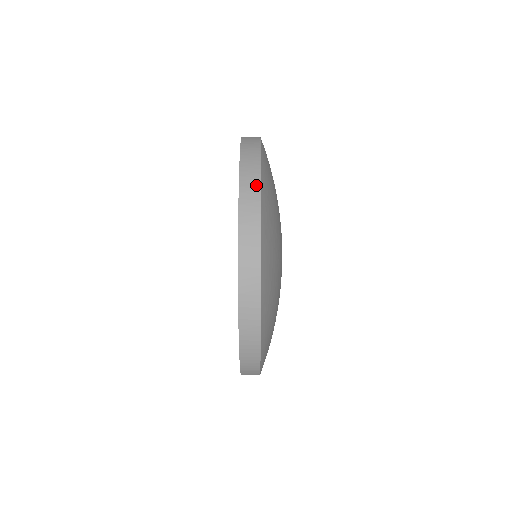
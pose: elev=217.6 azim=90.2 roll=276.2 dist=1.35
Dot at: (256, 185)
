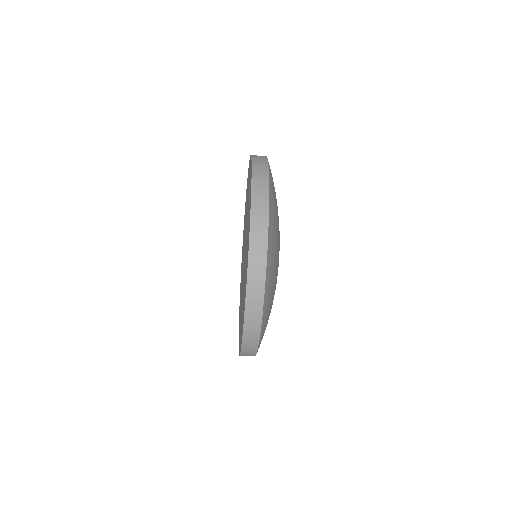
Dot at: (263, 256)
